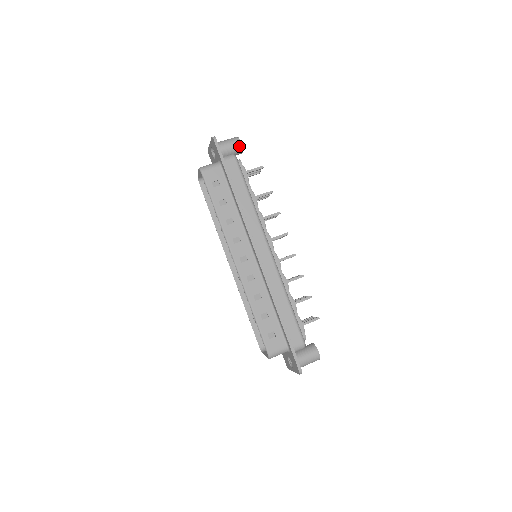
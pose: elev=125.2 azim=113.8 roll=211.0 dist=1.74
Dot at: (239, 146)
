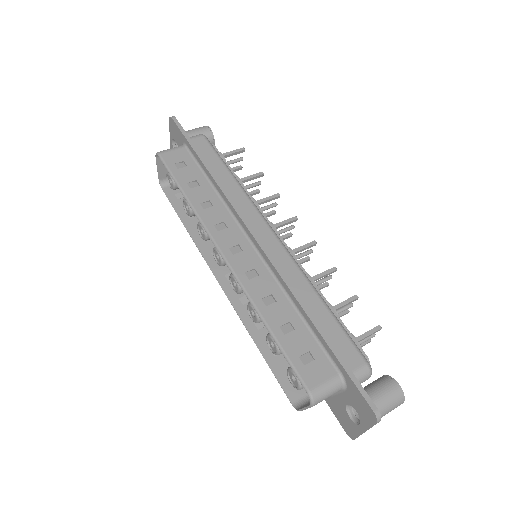
Dot at: (208, 132)
